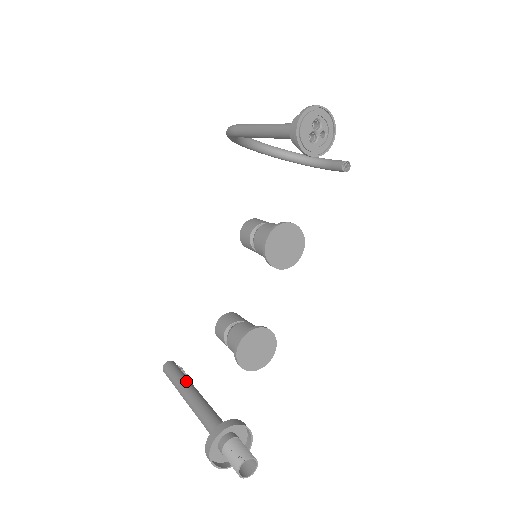
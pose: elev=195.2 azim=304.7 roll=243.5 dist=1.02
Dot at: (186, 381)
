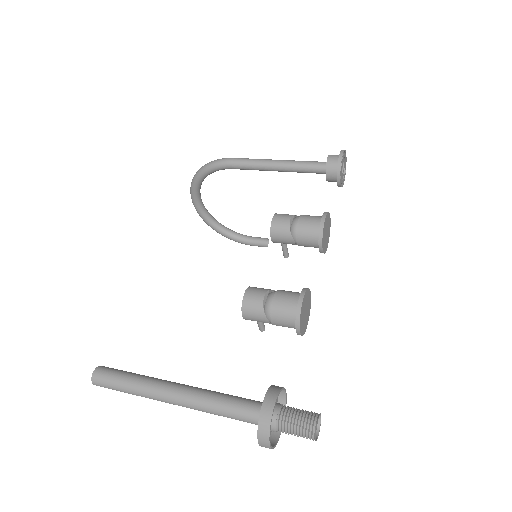
Dot at: occluded
